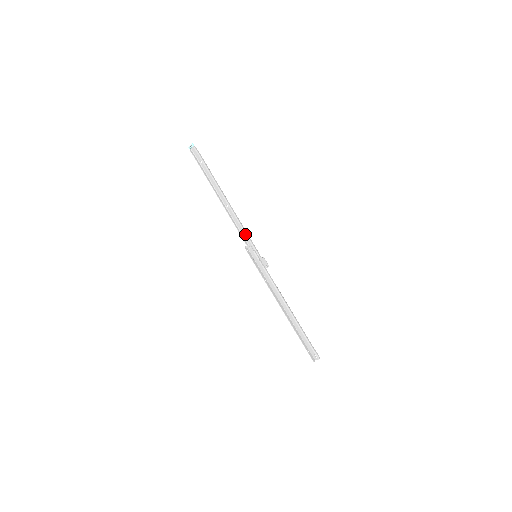
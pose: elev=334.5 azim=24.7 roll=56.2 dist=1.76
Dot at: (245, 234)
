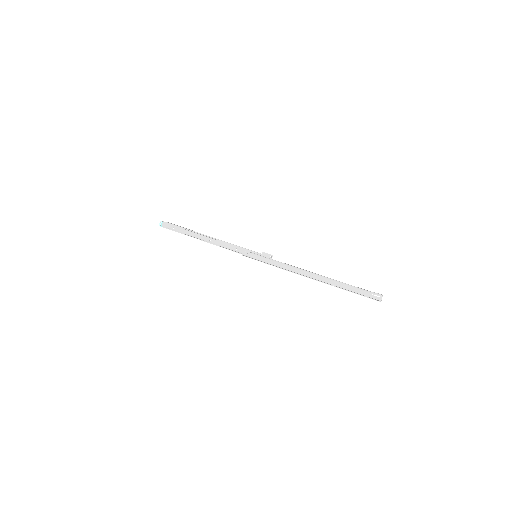
Dot at: (235, 246)
